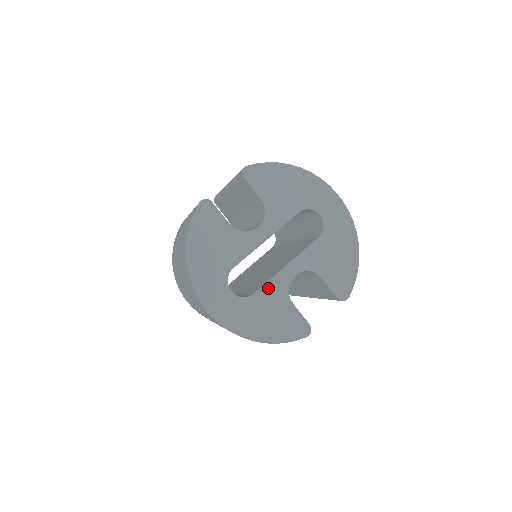
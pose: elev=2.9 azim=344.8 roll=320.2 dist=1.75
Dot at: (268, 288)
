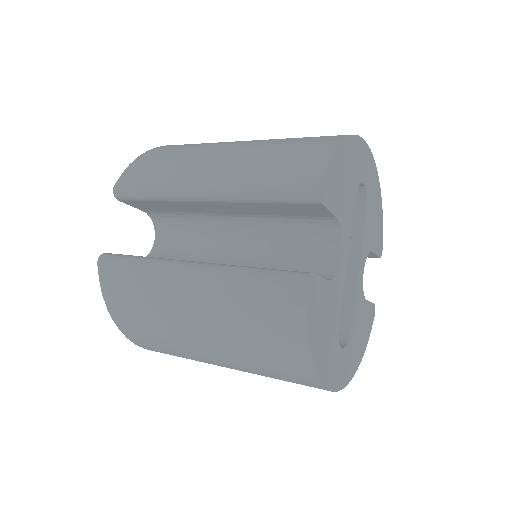
Dot at: (356, 308)
